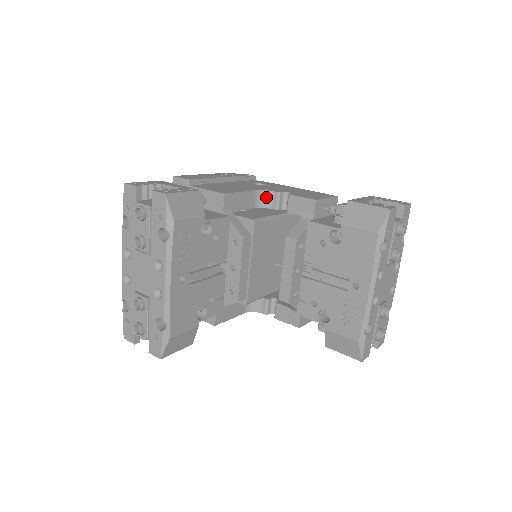
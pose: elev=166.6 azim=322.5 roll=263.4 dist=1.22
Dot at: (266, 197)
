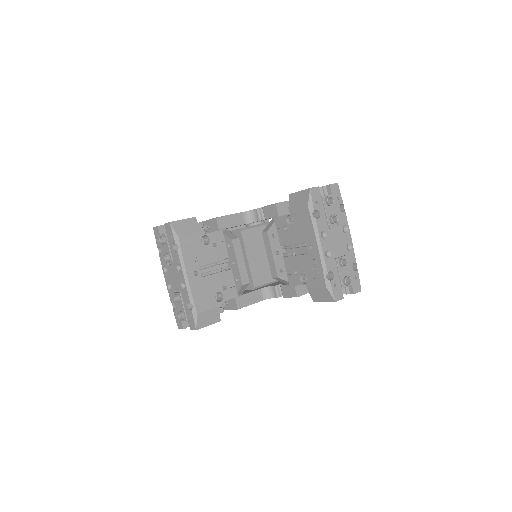
Dot at: (251, 215)
